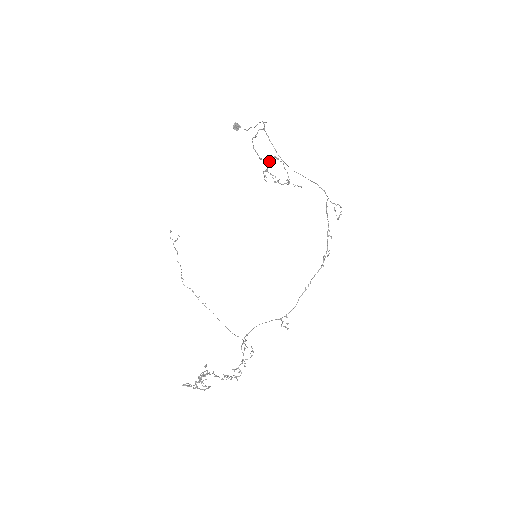
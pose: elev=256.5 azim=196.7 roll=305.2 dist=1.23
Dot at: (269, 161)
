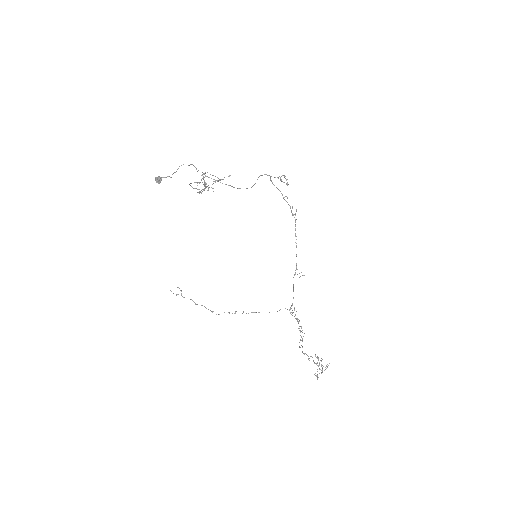
Dot at: (205, 184)
